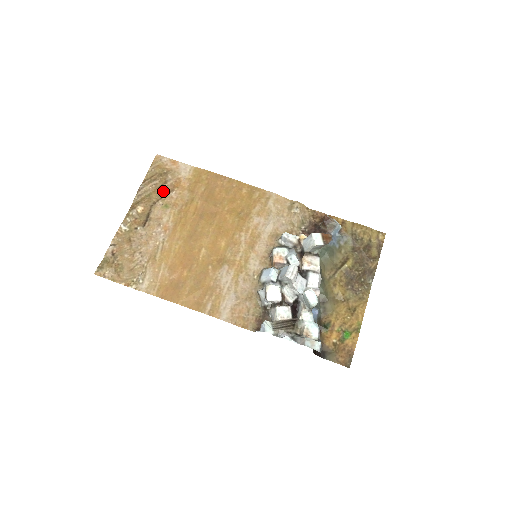
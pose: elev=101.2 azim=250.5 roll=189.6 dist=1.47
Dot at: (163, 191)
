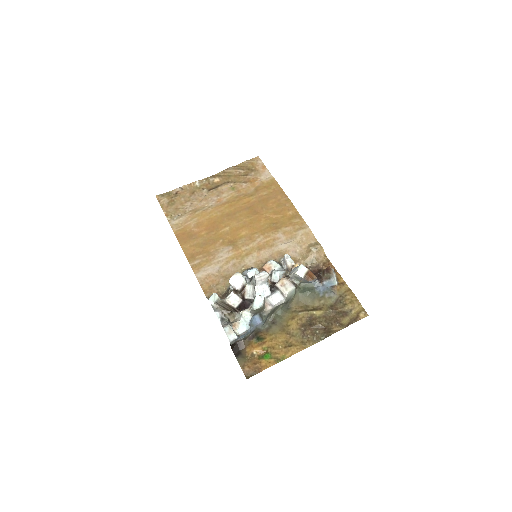
Dot at: (240, 179)
